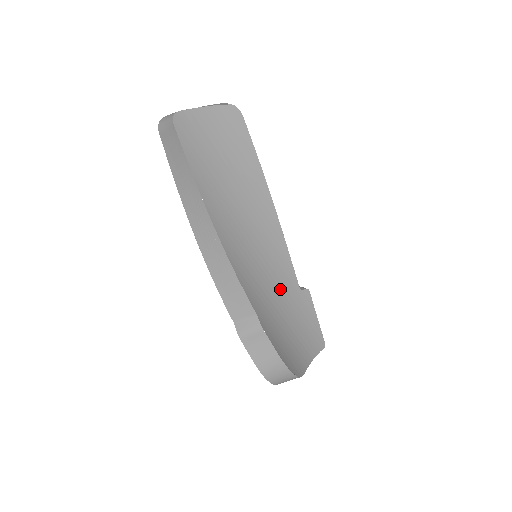
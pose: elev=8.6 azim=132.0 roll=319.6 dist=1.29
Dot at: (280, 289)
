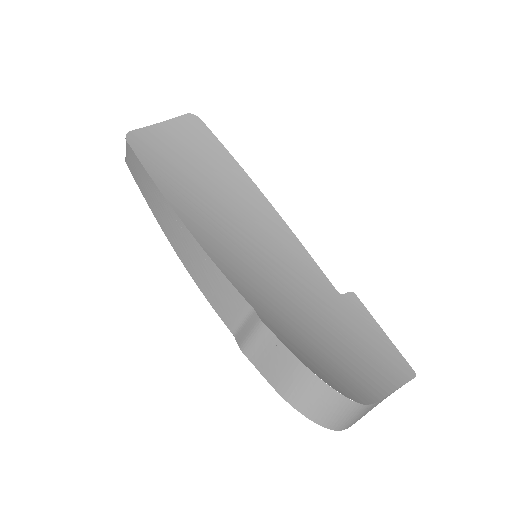
Dot at: (302, 292)
